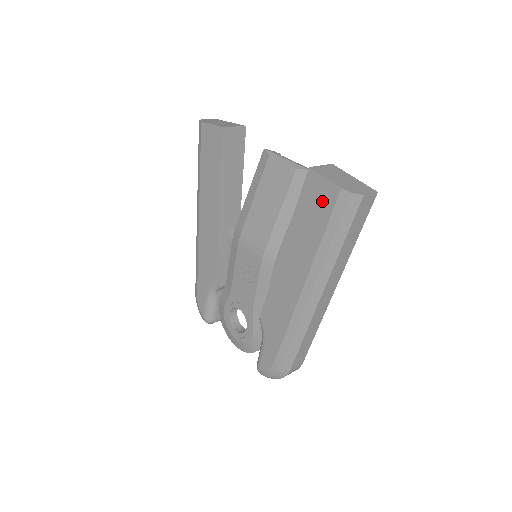
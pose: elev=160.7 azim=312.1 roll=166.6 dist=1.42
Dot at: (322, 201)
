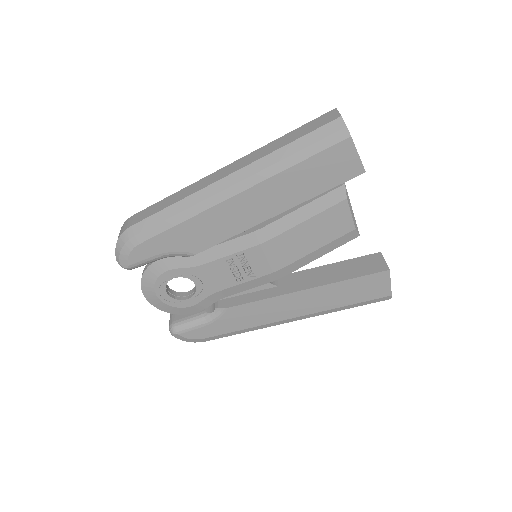
Dot at: (373, 291)
